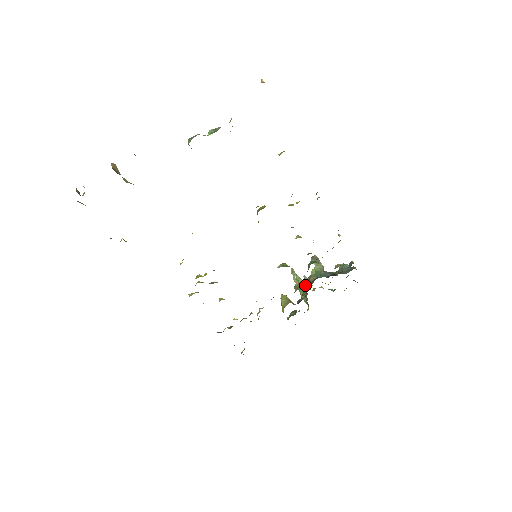
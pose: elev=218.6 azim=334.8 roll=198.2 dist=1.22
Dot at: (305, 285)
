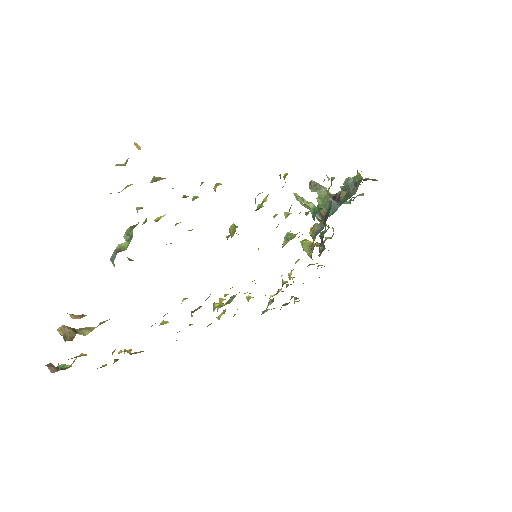
Dot at: (319, 232)
